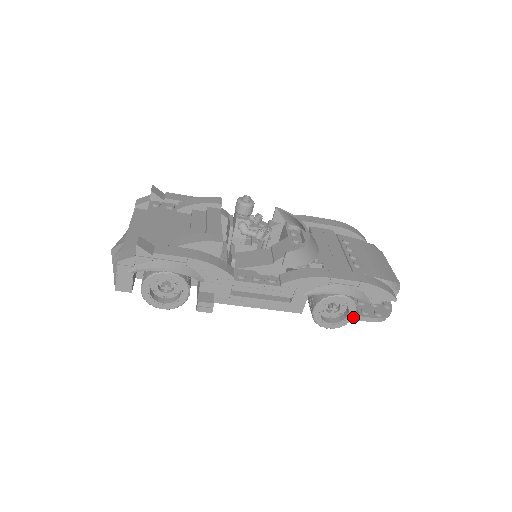
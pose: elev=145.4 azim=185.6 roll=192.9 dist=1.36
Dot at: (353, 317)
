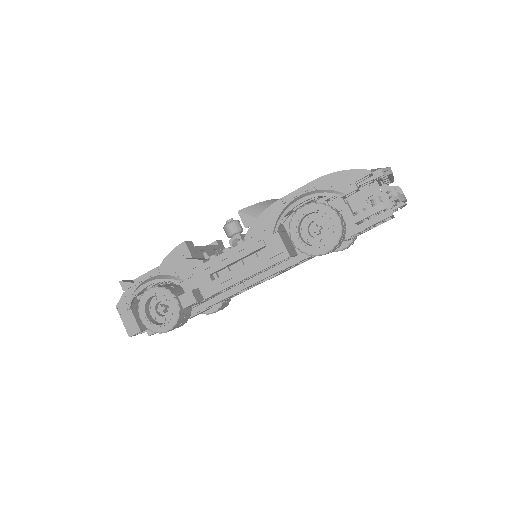
Dot at: (339, 221)
